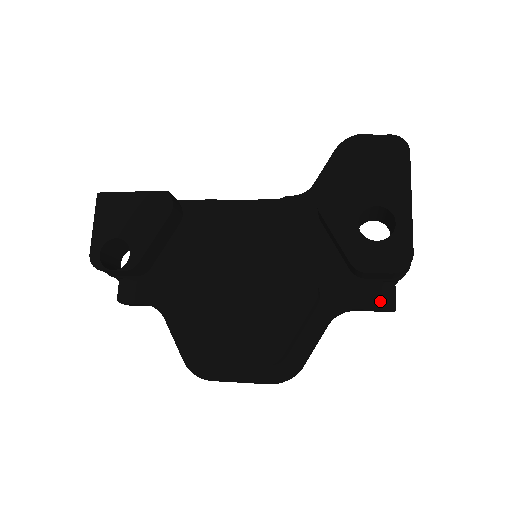
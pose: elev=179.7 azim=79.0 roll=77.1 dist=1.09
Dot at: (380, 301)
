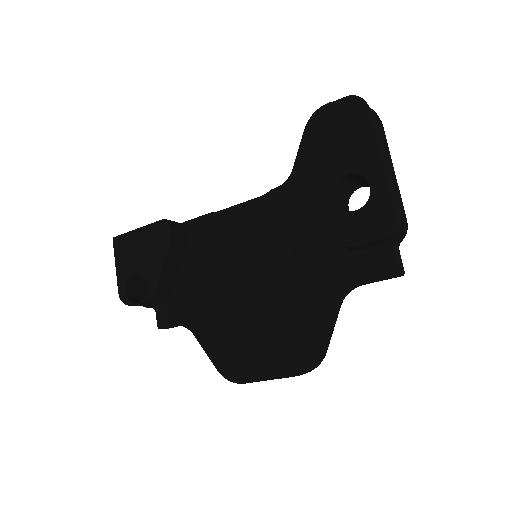
Dot at: (383, 269)
